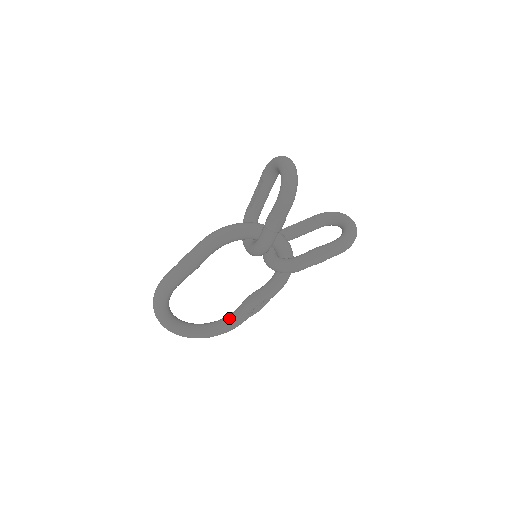
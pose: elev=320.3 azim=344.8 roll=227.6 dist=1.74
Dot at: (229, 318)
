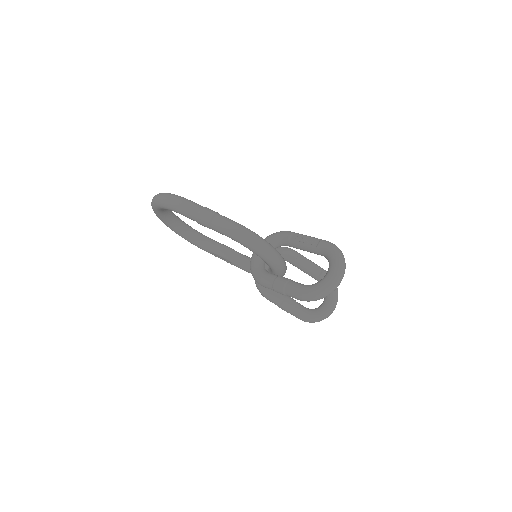
Dot at: (201, 240)
